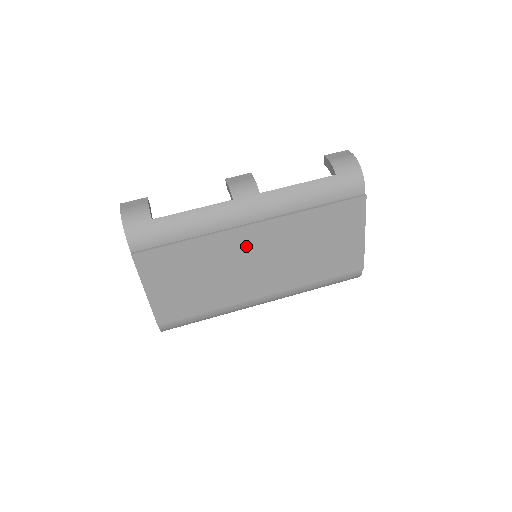
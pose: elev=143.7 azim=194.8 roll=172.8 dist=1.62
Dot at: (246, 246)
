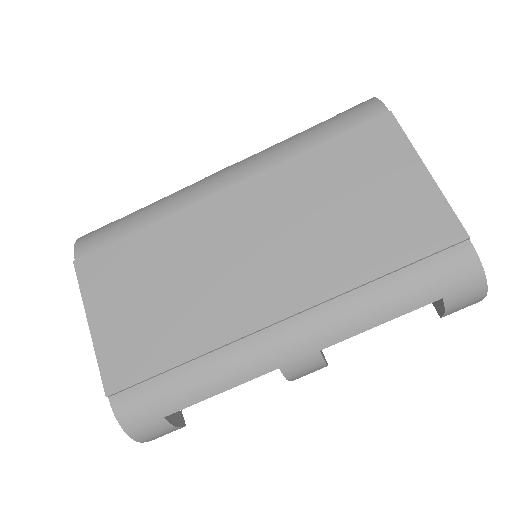
Dot at: (225, 225)
